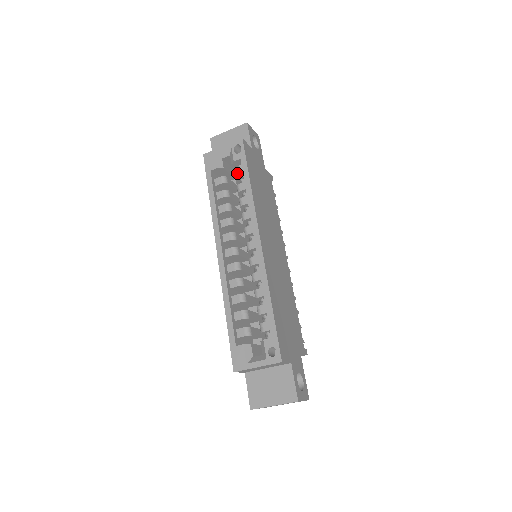
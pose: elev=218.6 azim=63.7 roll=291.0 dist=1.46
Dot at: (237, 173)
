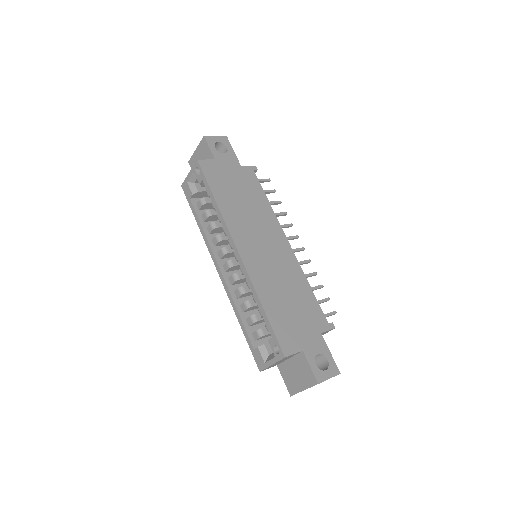
Dot at: (207, 193)
